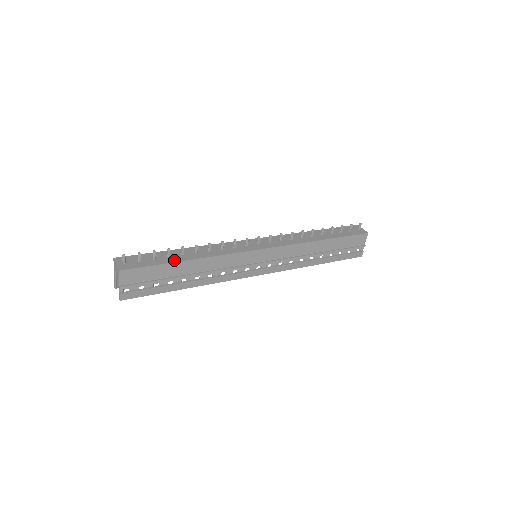
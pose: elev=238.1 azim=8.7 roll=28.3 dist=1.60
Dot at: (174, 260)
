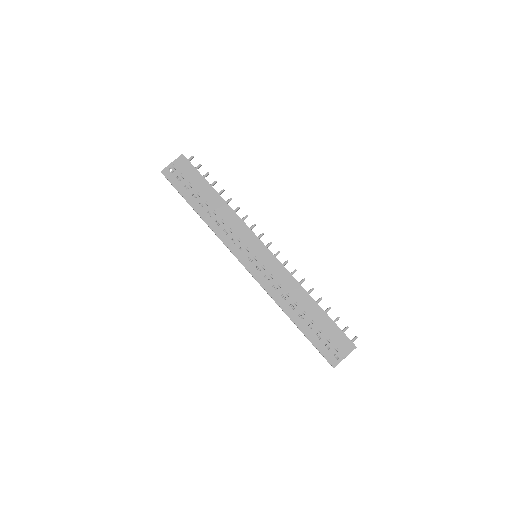
Dot at: (211, 186)
